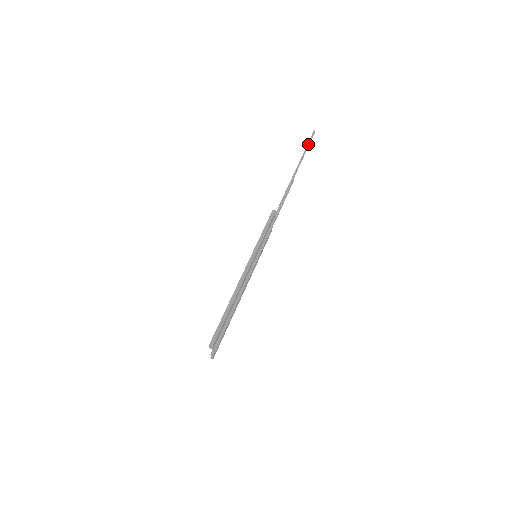
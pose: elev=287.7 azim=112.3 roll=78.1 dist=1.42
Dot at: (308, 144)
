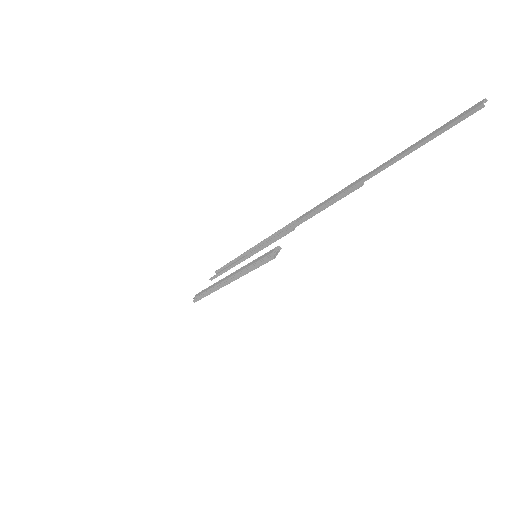
Dot at: (436, 135)
